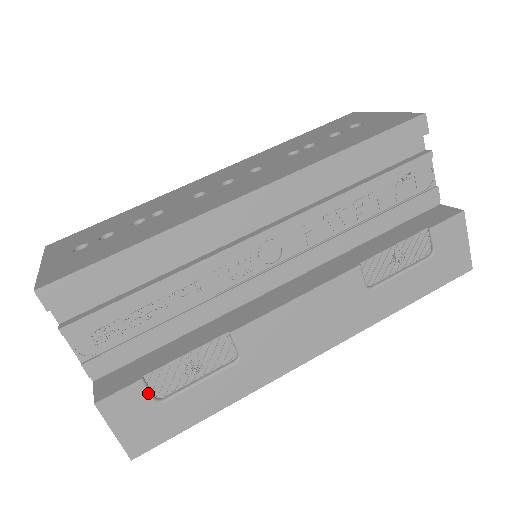
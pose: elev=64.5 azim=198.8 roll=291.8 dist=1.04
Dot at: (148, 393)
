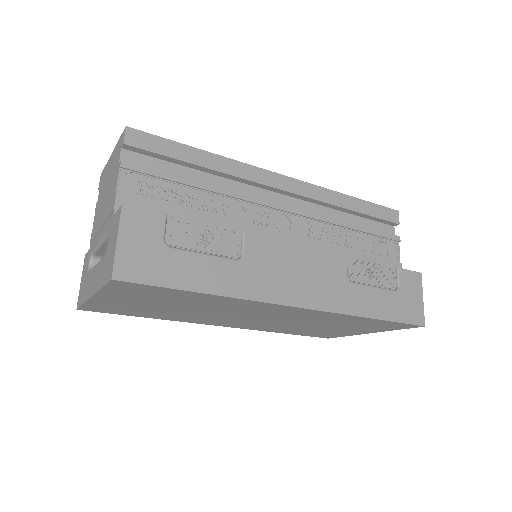
Dot at: (164, 230)
